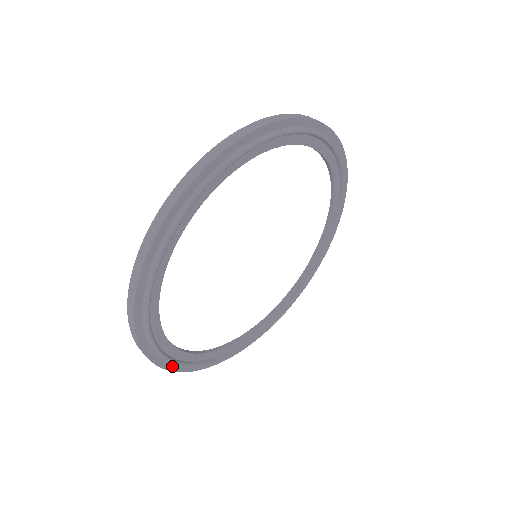
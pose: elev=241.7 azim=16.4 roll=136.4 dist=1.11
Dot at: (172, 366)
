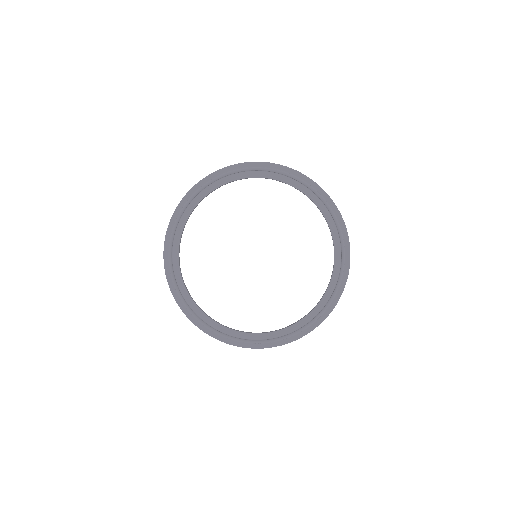
Dot at: (175, 292)
